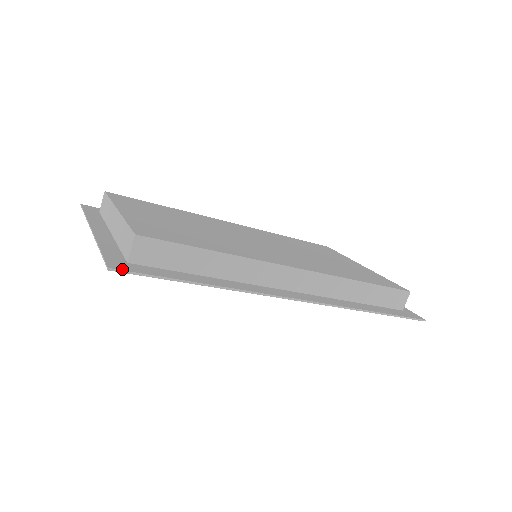
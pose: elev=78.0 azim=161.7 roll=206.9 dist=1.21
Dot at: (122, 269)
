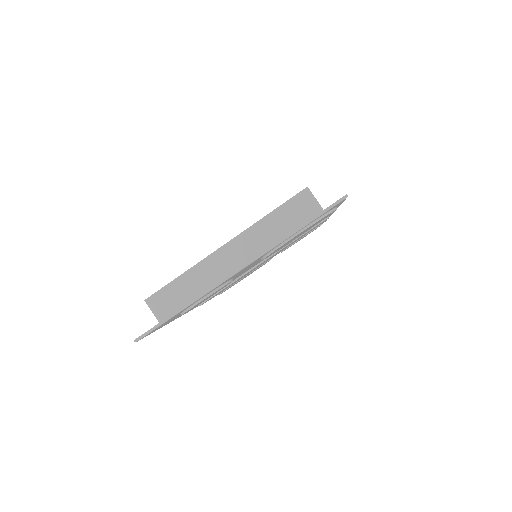
Dot at: occluded
